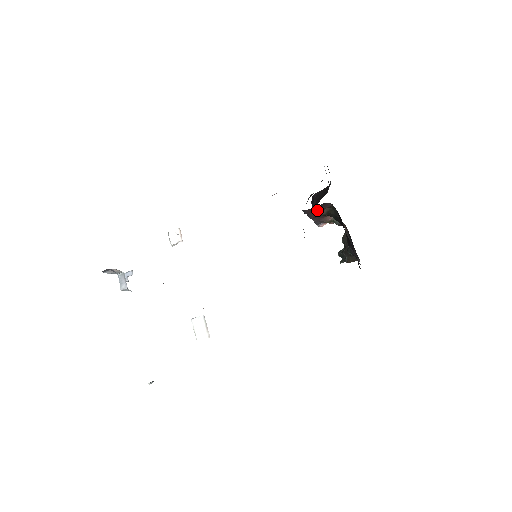
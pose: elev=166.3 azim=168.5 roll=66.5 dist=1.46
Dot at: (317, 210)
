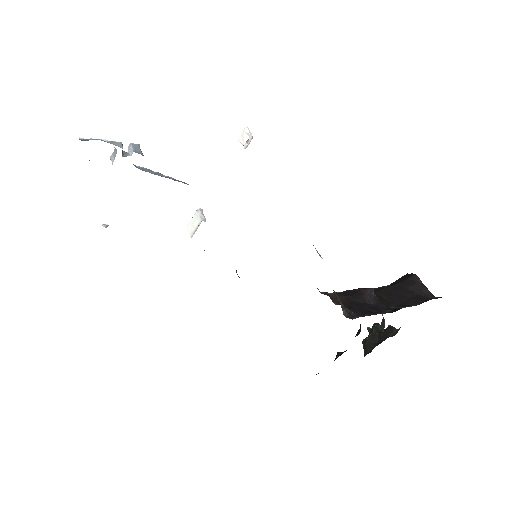
Dot at: occluded
